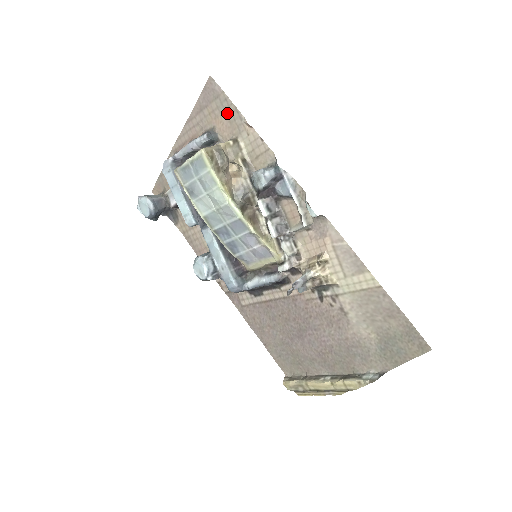
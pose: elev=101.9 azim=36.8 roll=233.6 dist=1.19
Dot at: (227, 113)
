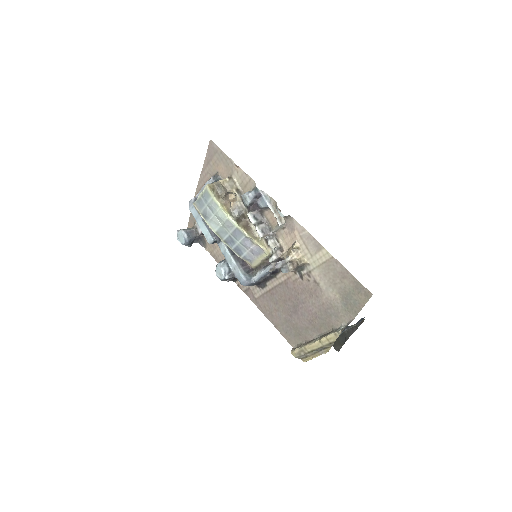
Dot at: (223, 161)
